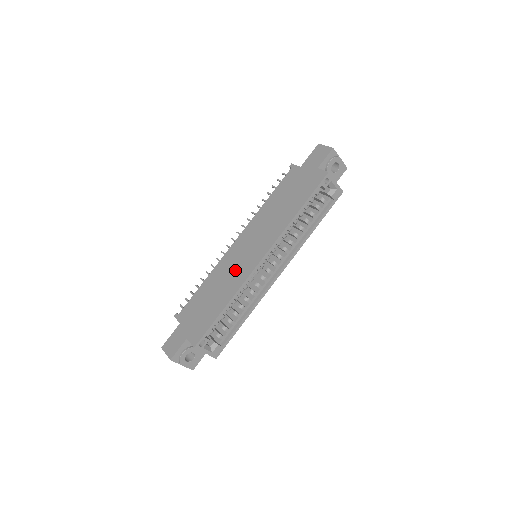
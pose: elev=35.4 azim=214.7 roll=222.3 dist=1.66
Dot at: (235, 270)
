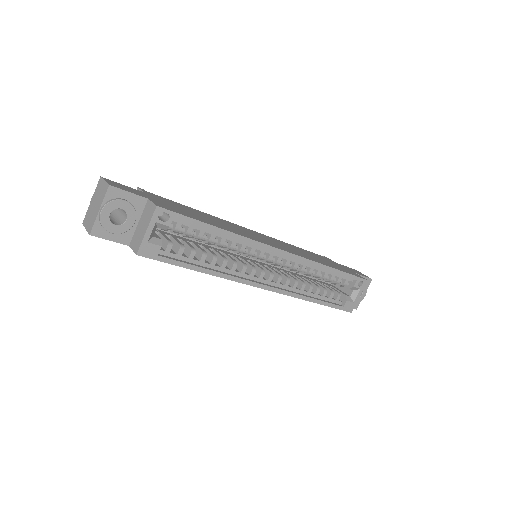
Dot at: (244, 232)
